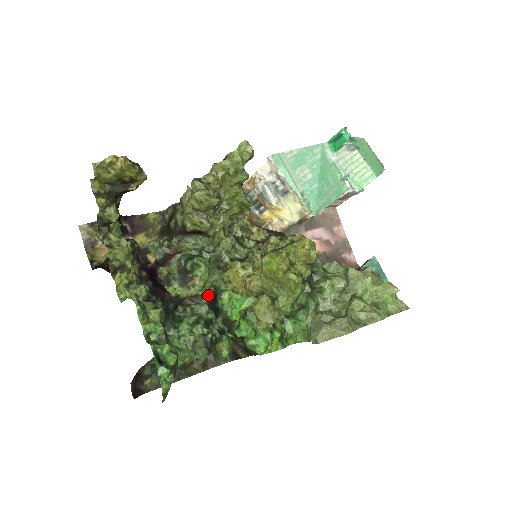
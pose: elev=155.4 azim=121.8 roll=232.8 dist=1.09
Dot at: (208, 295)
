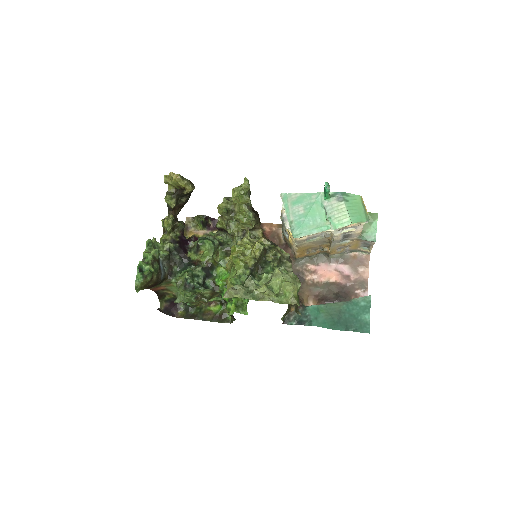
Dot at: (207, 263)
